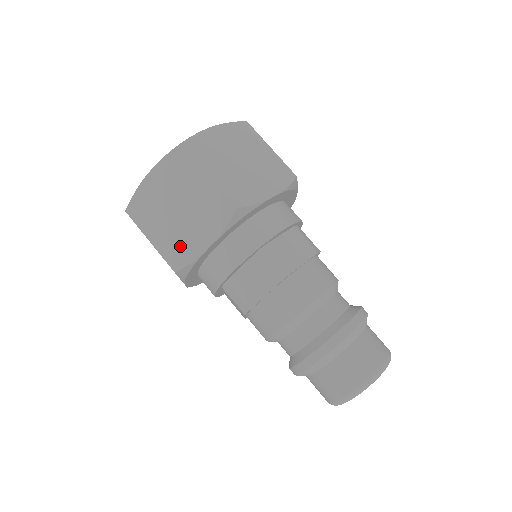
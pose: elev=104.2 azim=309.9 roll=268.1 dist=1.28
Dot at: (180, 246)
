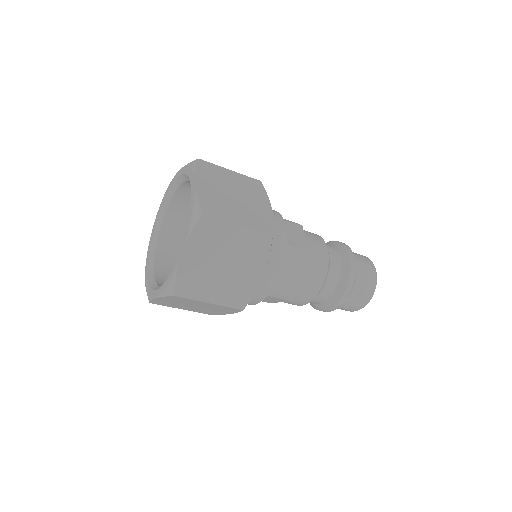
Dot at: (207, 312)
